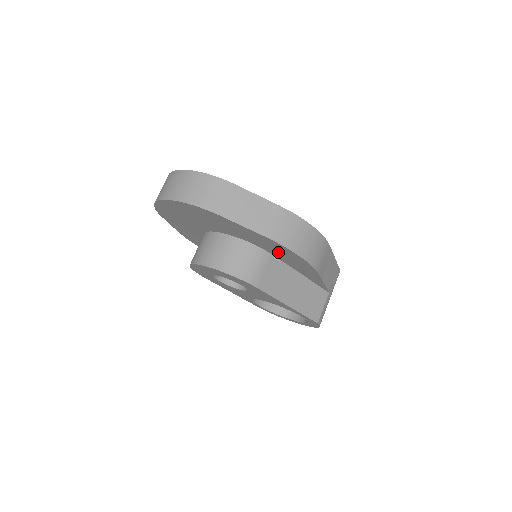
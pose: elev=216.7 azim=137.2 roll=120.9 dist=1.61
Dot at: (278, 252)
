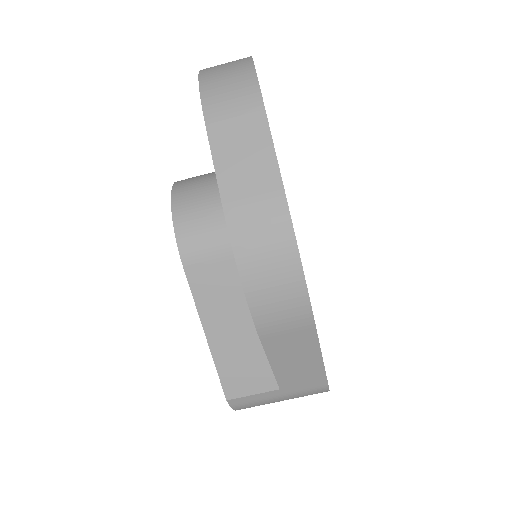
Dot at: occluded
